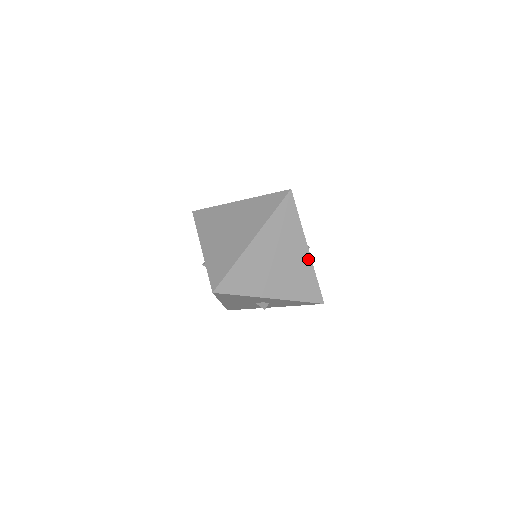
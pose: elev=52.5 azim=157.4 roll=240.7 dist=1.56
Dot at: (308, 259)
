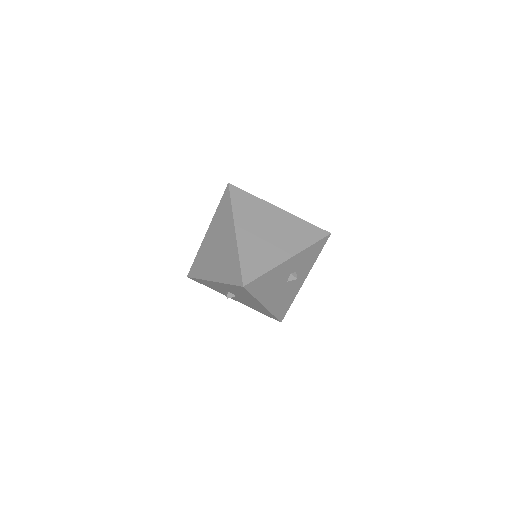
Dot at: (287, 215)
